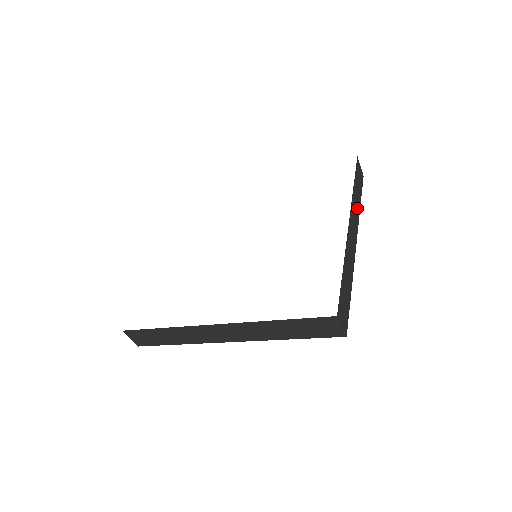
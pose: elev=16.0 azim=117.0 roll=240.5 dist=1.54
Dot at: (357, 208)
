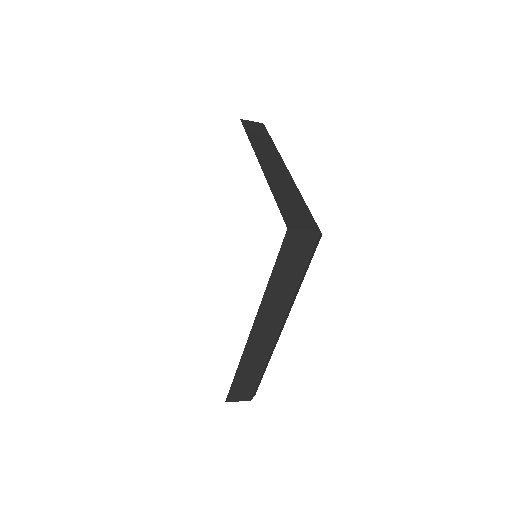
Dot at: (268, 147)
